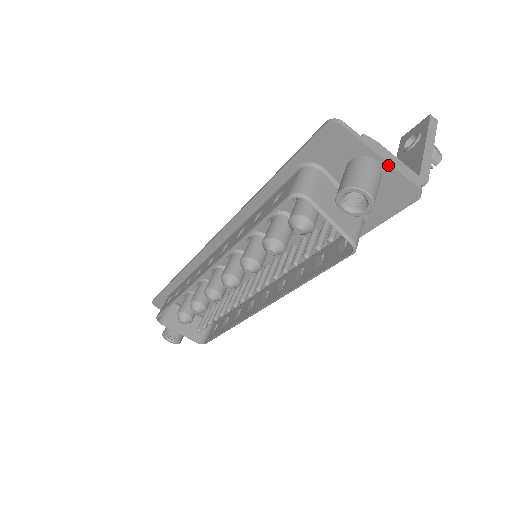
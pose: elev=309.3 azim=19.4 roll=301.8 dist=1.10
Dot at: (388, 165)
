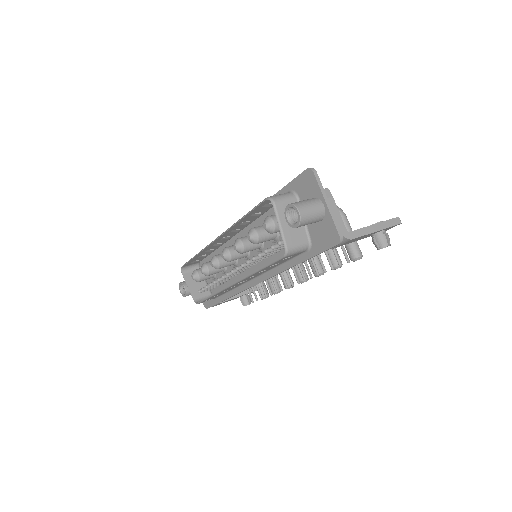
Dot at: (328, 211)
